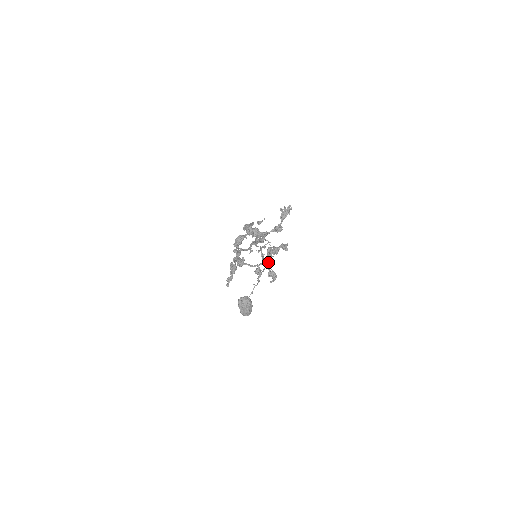
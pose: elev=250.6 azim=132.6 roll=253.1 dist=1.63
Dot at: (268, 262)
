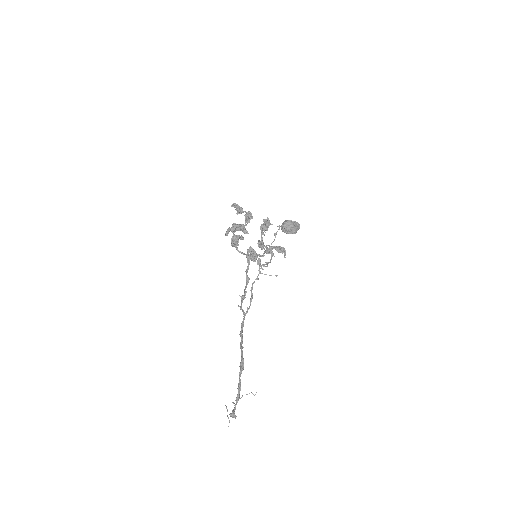
Dot at: (267, 266)
